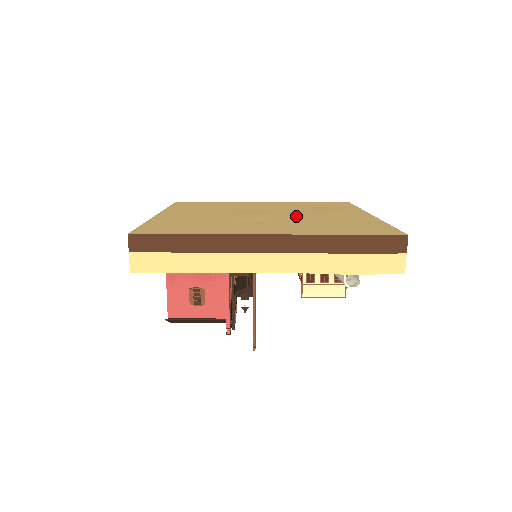
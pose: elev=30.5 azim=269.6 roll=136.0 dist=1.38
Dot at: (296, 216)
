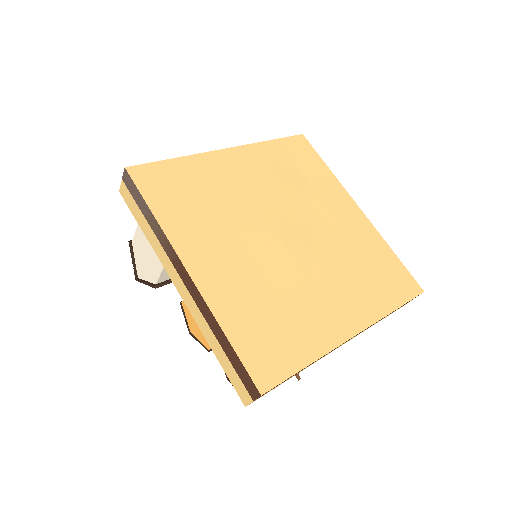
Dot at: (317, 237)
